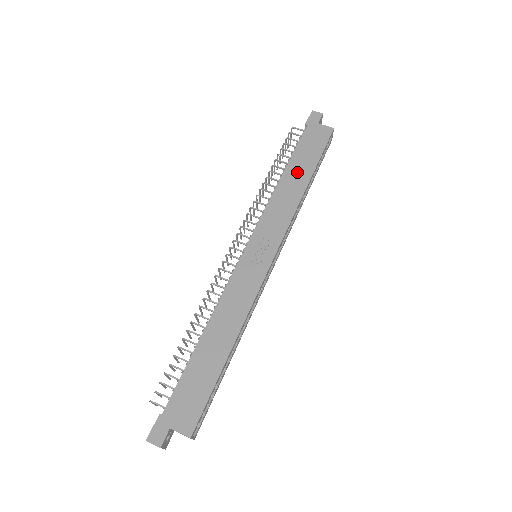
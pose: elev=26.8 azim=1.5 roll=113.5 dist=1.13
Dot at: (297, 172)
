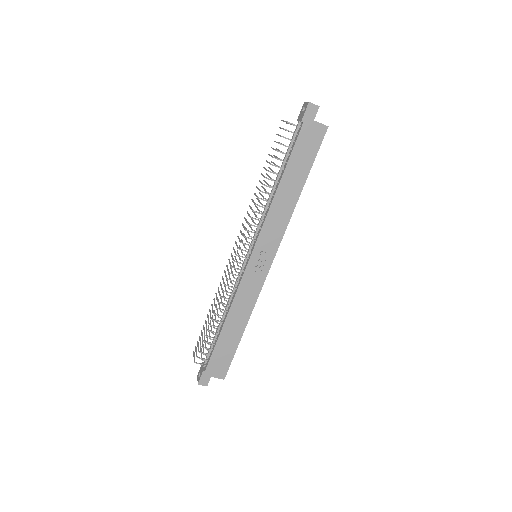
Dot at: (291, 182)
